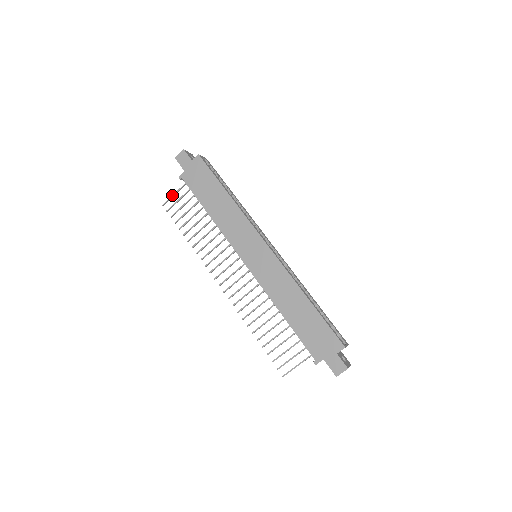
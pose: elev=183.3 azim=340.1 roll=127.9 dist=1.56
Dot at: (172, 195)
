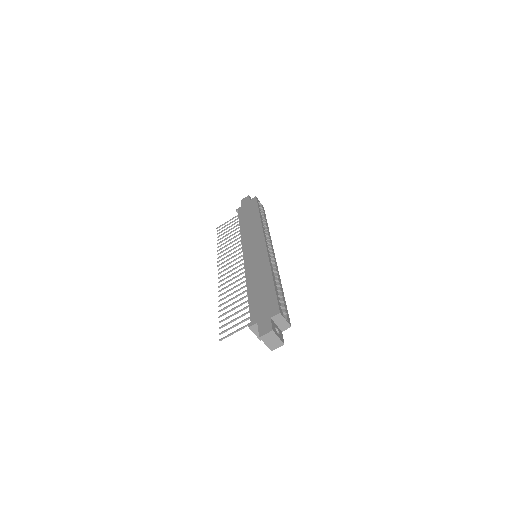
Dot at: (226, 222)
